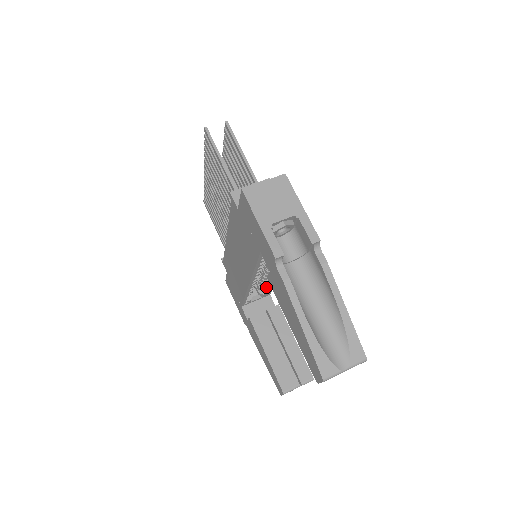
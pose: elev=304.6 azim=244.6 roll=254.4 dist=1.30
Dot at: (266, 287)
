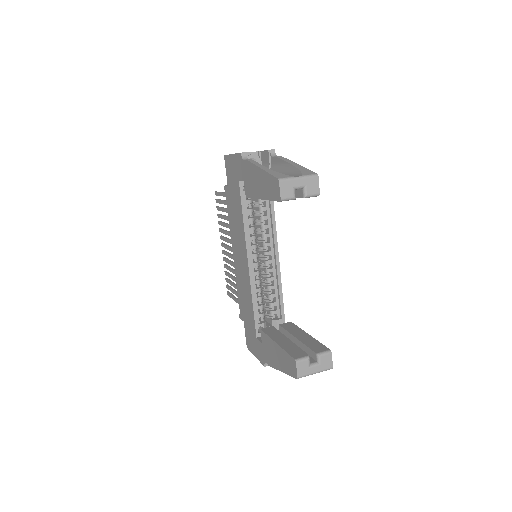
Dot at: (277, 310)
